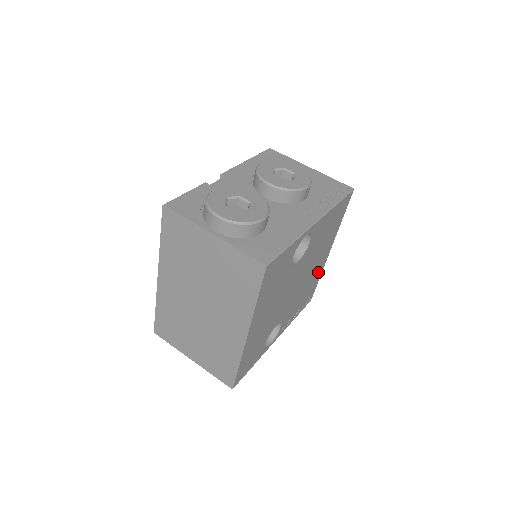
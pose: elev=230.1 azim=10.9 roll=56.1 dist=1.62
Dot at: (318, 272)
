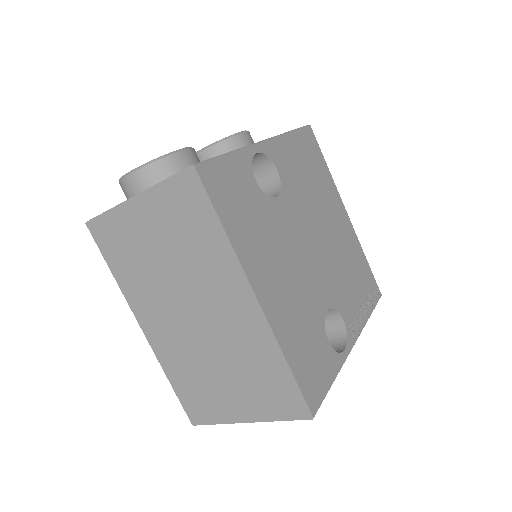
Dot at: (352, 244)
